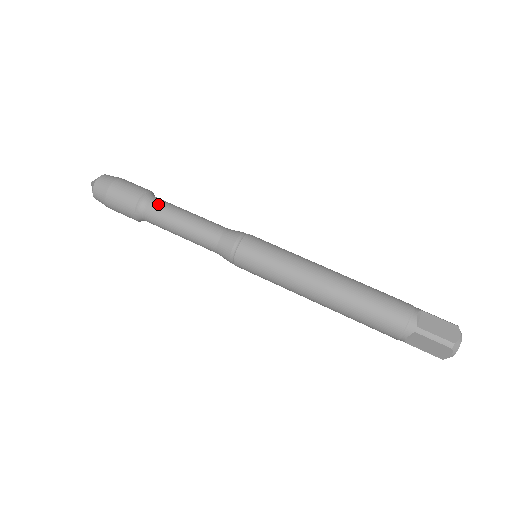
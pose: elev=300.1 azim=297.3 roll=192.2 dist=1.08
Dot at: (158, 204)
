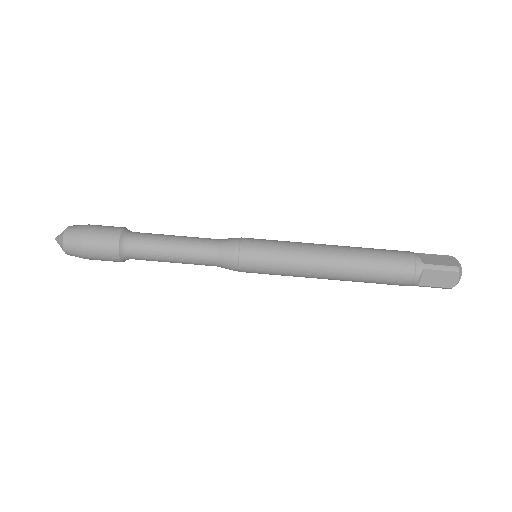
Dot at: (142, 235)
